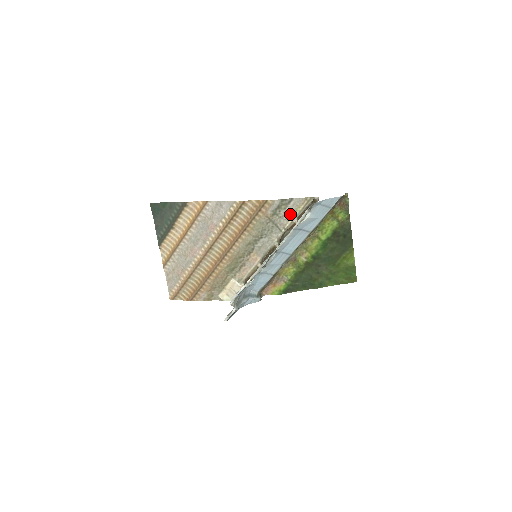
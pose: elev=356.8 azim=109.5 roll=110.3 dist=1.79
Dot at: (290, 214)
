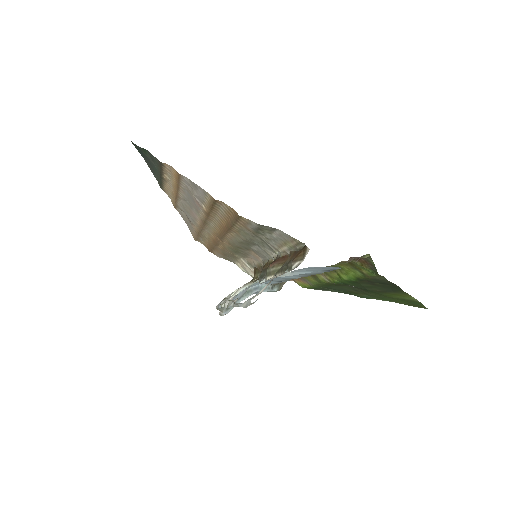
Dot at: (279, 242)
